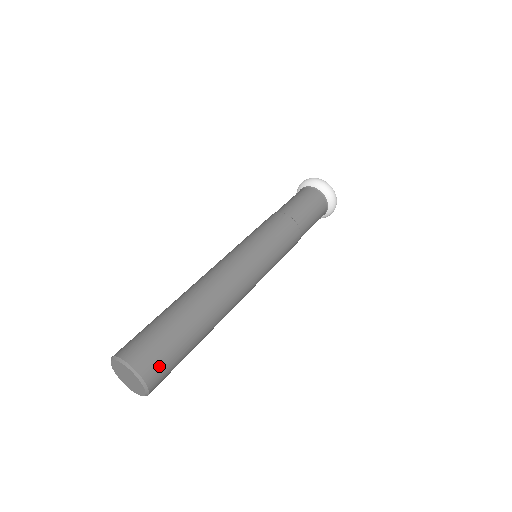
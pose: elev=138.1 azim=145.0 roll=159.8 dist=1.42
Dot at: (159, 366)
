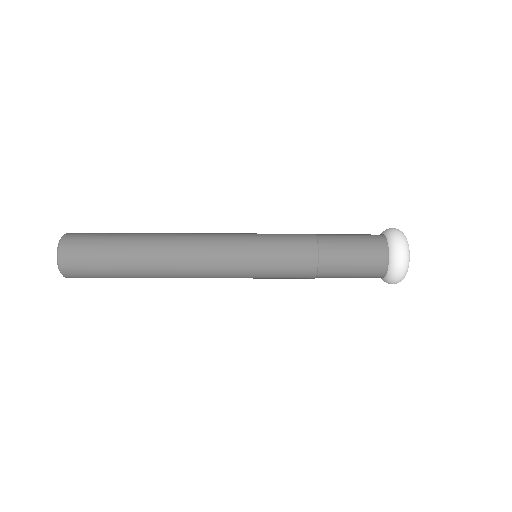
Dot at: (77, 259)
